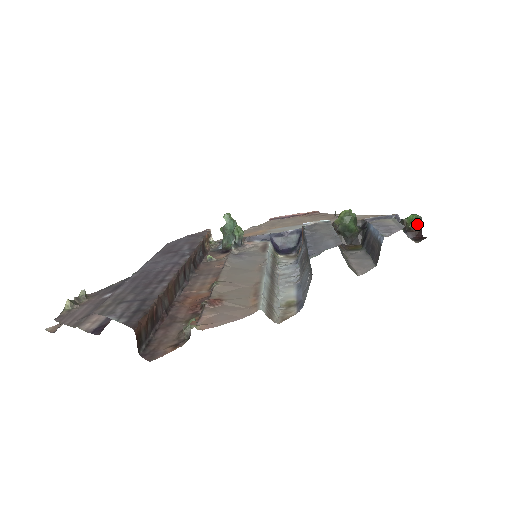
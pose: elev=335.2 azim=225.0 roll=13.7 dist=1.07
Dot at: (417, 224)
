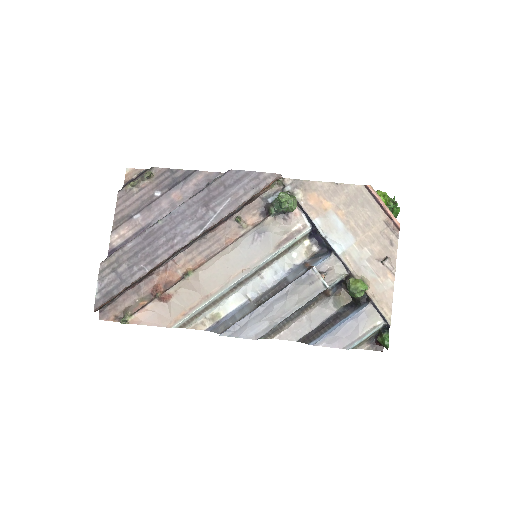
Dot at: (383, 345)
